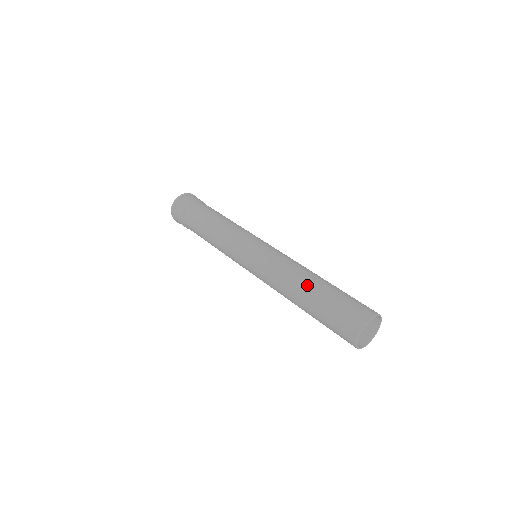
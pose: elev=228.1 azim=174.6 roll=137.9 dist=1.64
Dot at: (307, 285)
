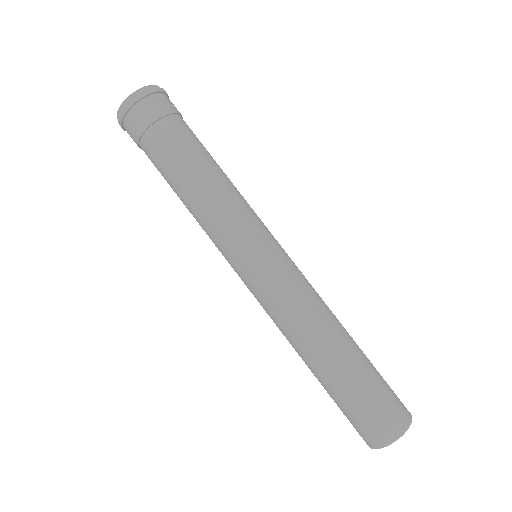
Dot at: (345, 343)
